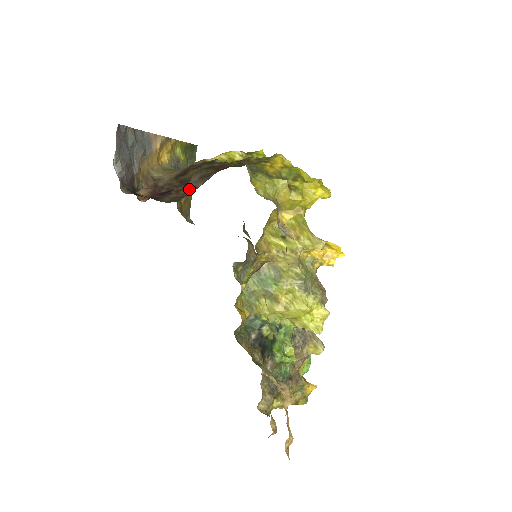
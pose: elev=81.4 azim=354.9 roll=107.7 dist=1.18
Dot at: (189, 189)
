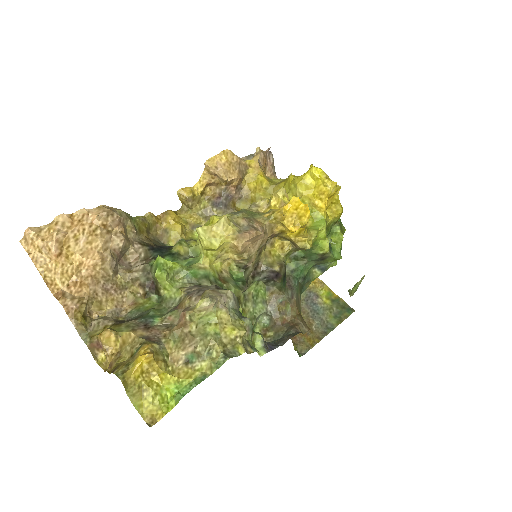
Dot at: occluded
